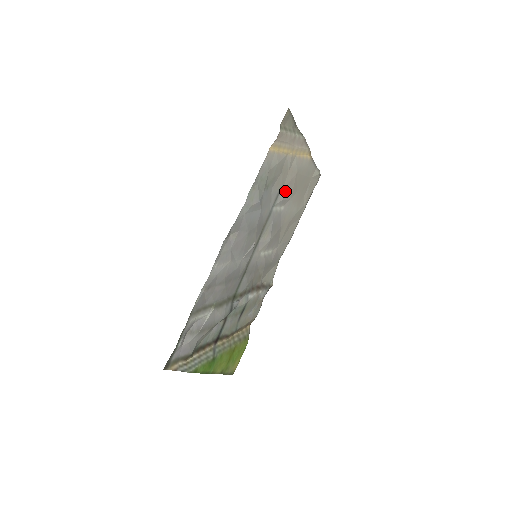
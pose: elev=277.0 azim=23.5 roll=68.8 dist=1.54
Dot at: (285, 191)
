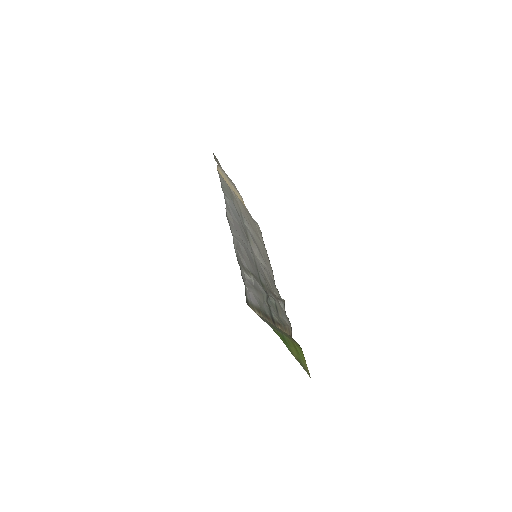
Dot at: (244, 217)
